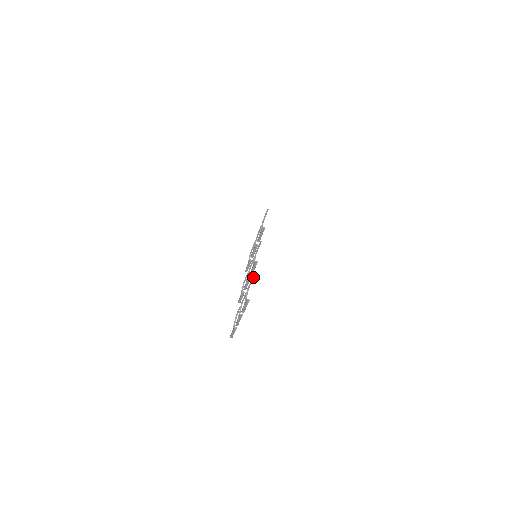
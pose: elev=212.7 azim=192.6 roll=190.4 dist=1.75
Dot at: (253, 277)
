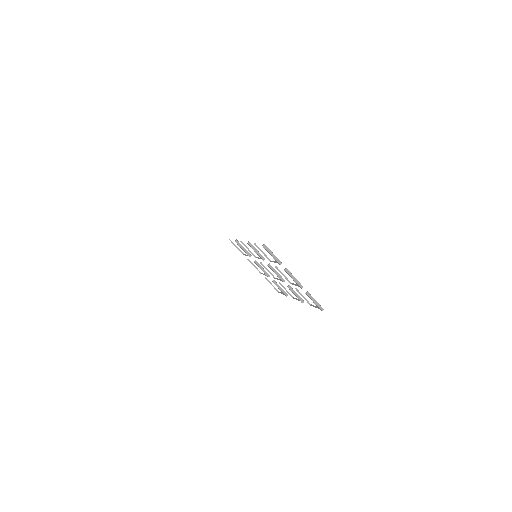
Dot at: (255, 244)
